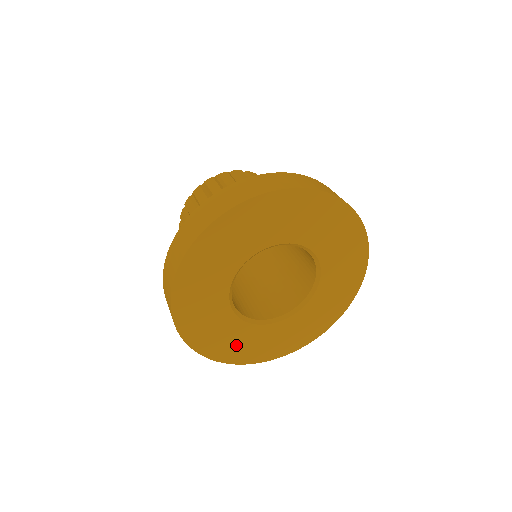
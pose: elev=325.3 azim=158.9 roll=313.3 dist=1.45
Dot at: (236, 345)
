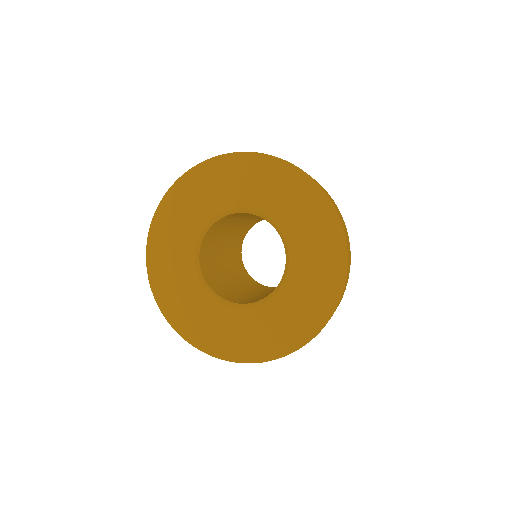
Dot at: (195, 318)
